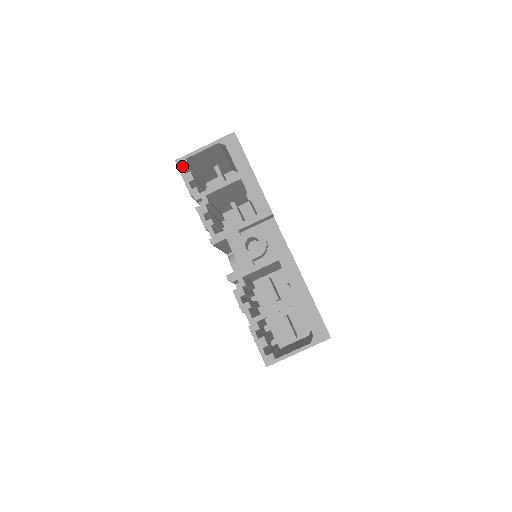
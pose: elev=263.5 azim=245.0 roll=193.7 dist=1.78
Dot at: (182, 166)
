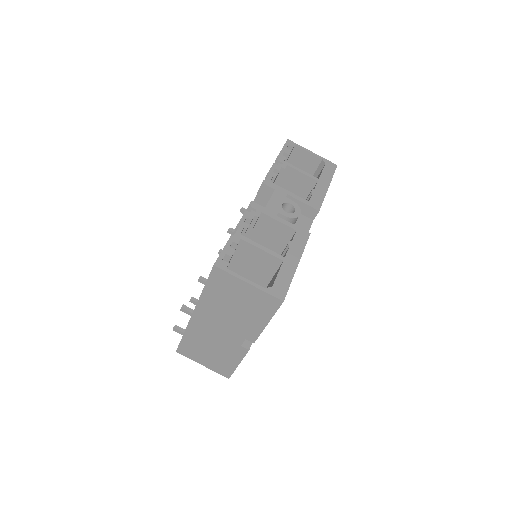
Dot at: (289, 144)
